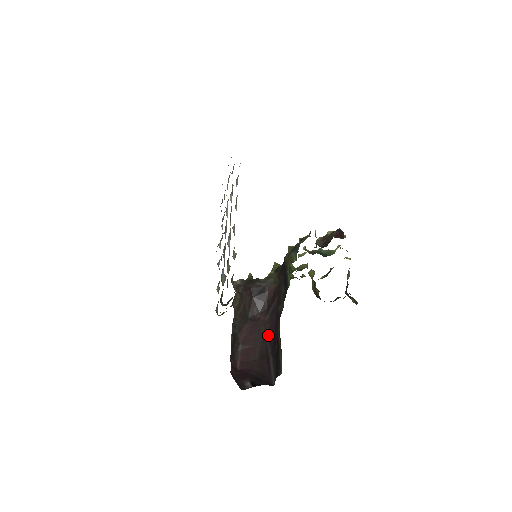
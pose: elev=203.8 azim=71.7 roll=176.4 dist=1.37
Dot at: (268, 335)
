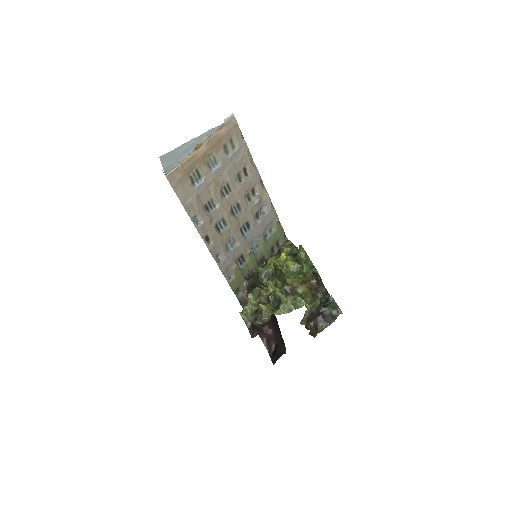
Dot at: occluded
